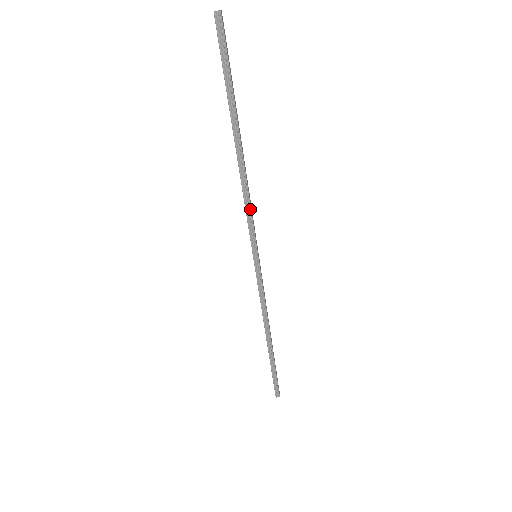
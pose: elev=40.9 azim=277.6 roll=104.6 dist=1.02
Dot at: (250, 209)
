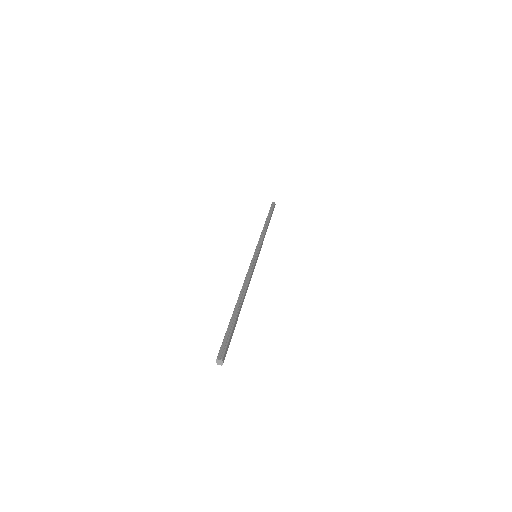
Dot at: occluded
